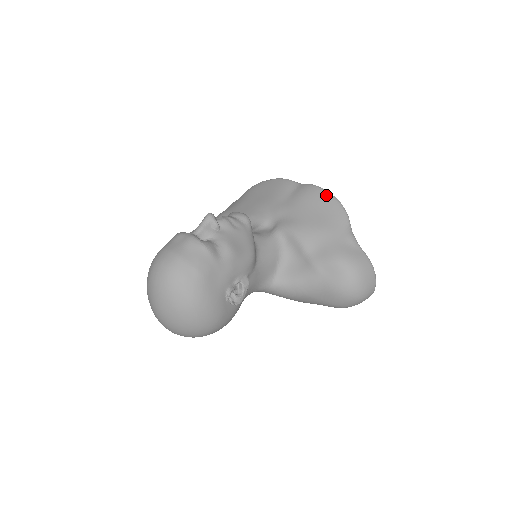
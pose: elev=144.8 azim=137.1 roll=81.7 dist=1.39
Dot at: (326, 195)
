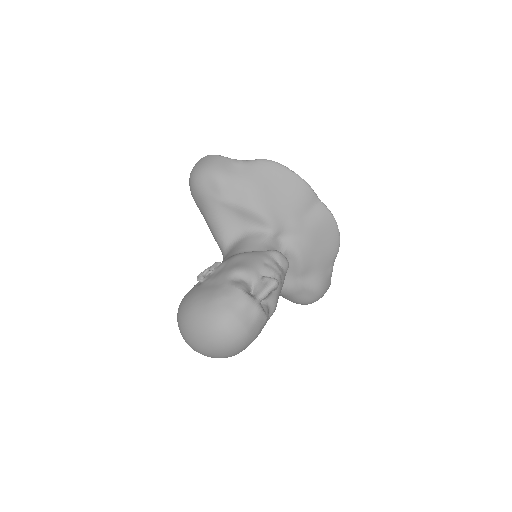
Dot at: (335, 229)
